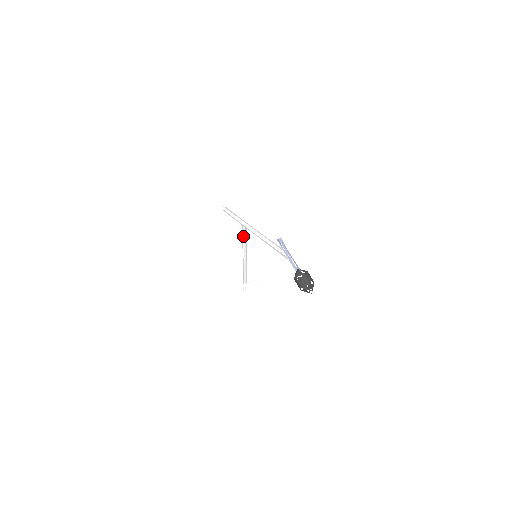
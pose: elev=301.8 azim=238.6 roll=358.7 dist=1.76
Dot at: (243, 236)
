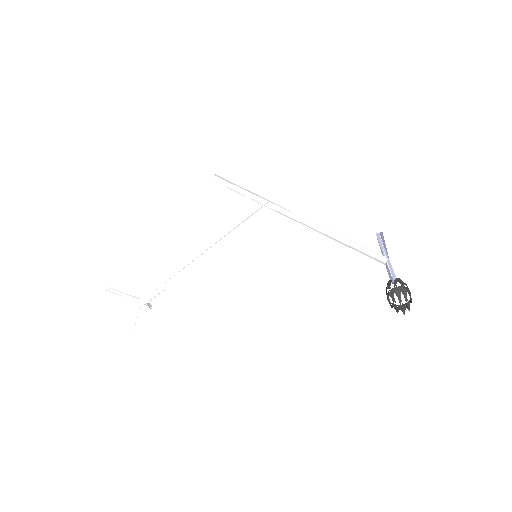
Dot at: occluded
